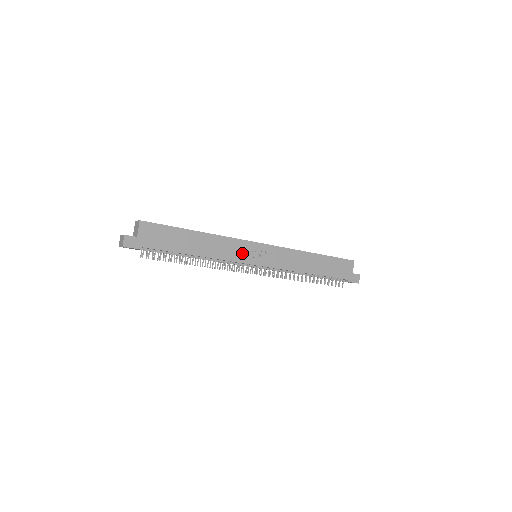
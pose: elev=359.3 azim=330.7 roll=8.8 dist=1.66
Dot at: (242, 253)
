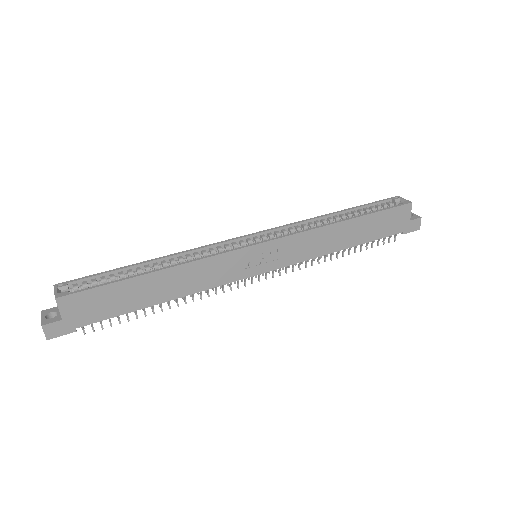
Dot at: (232, 269)
